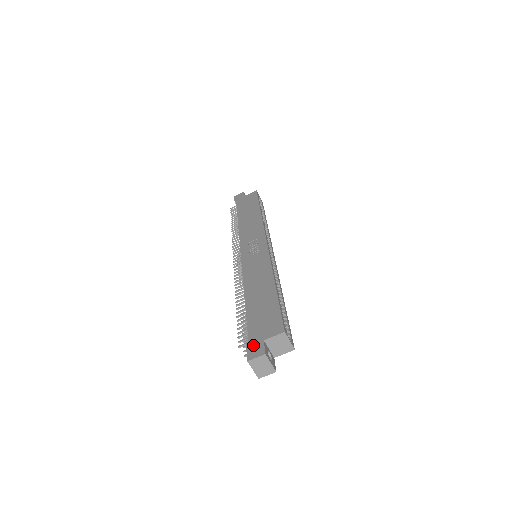
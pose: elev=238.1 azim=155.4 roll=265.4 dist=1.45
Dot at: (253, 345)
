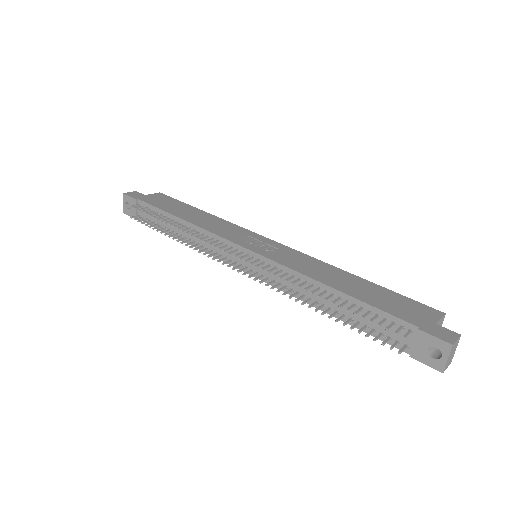
Dot at: (432, 329)
